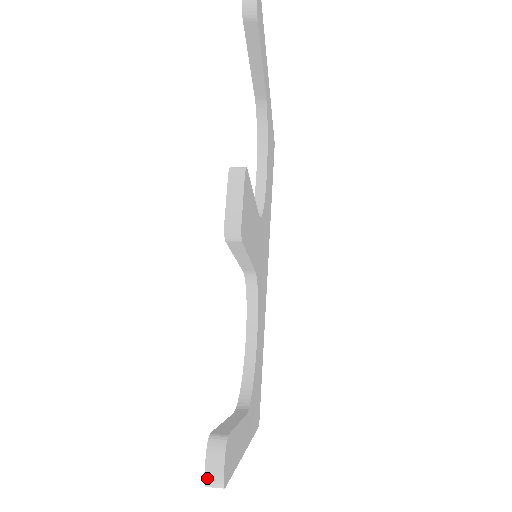
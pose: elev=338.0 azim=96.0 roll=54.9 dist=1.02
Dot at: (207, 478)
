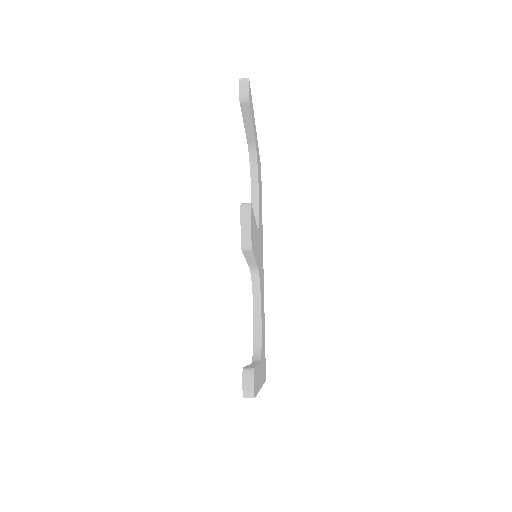
Dot at: (244, 392)
